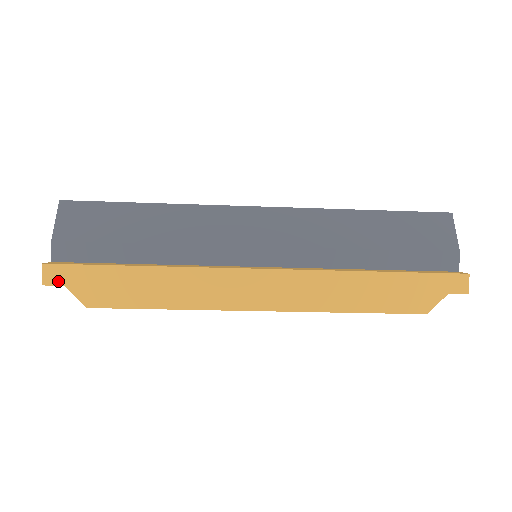
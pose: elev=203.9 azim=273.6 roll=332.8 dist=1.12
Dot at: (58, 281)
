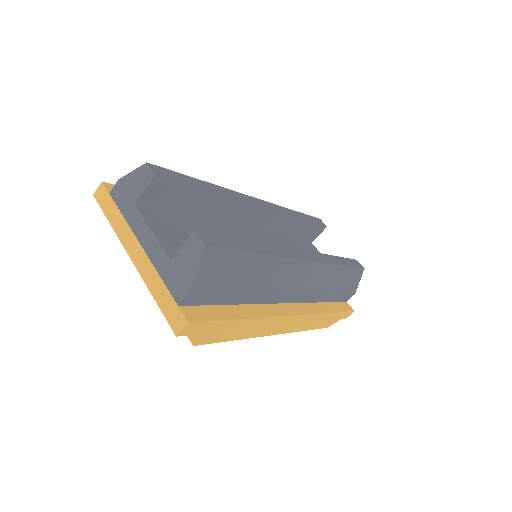
Dot at: (189, 333)
